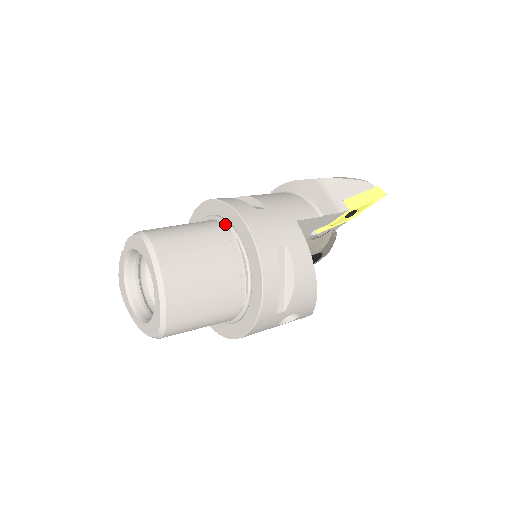
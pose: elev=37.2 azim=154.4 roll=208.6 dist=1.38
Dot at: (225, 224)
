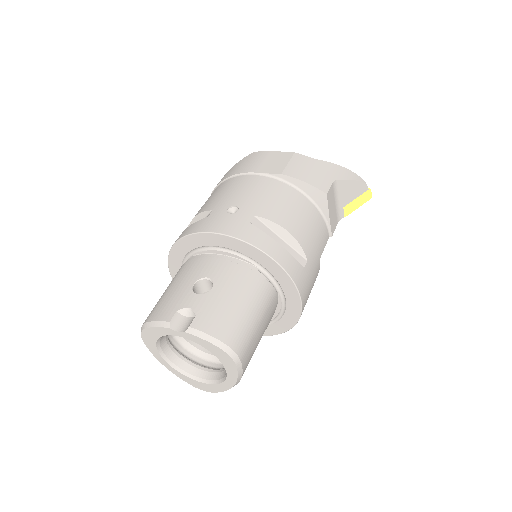
Dot at: (271, 280)
